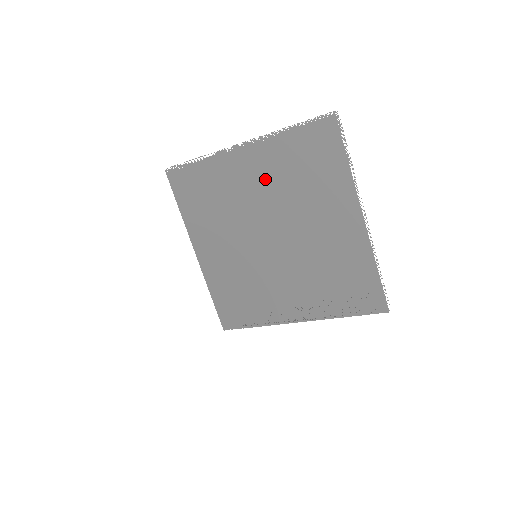
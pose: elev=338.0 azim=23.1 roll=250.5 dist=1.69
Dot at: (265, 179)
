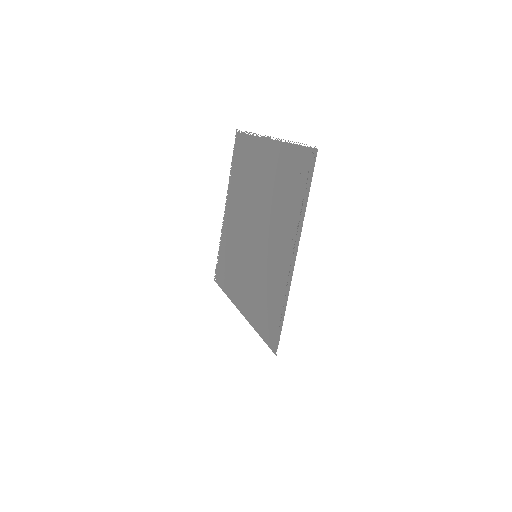
Dot at: (236, 206)
